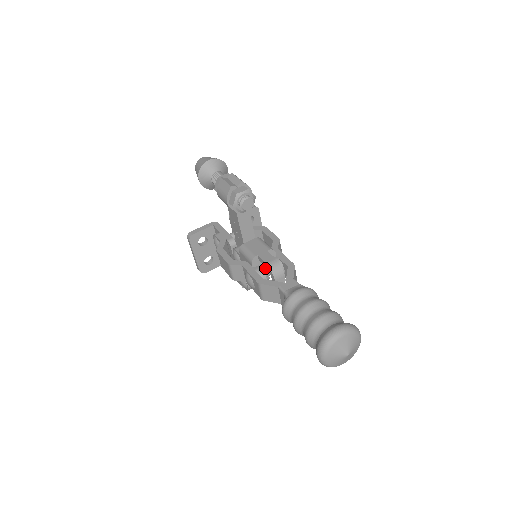
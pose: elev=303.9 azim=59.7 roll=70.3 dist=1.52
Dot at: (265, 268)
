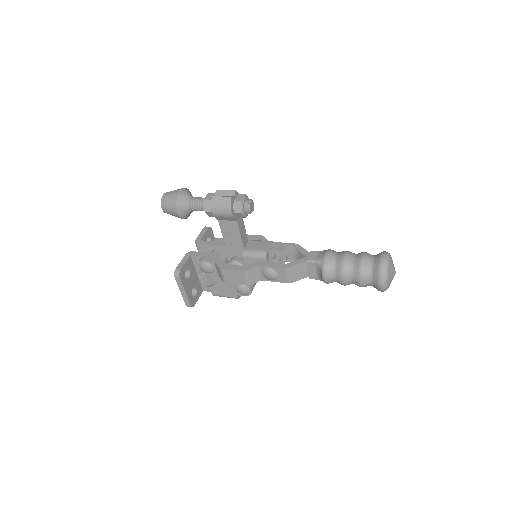
Dot at: occluded
